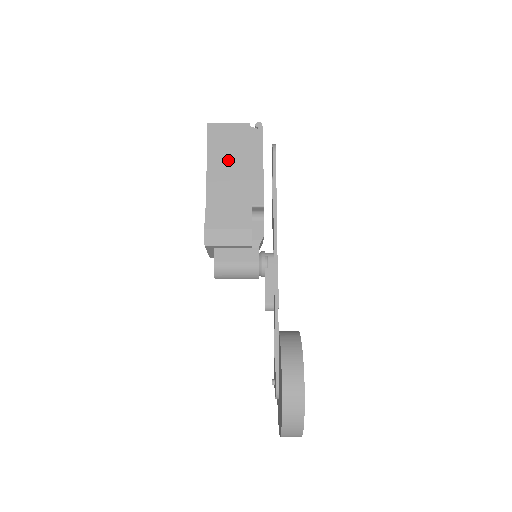
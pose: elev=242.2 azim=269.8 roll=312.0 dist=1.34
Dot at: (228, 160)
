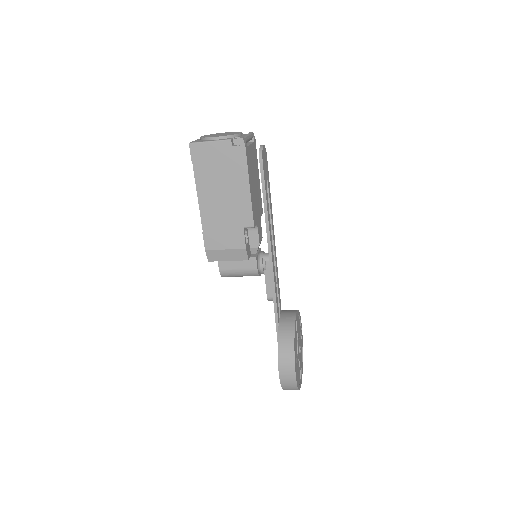
Dot at: (215, 183)
